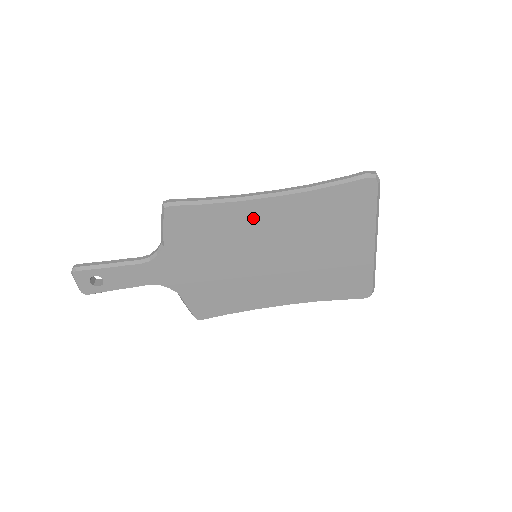
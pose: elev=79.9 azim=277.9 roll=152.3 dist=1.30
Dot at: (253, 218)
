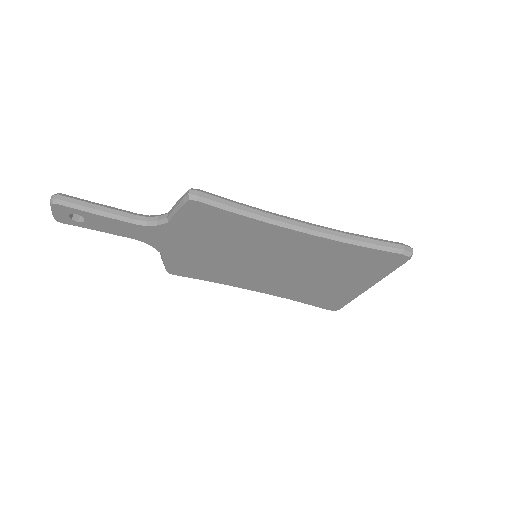
Dot at: (275, 238)
